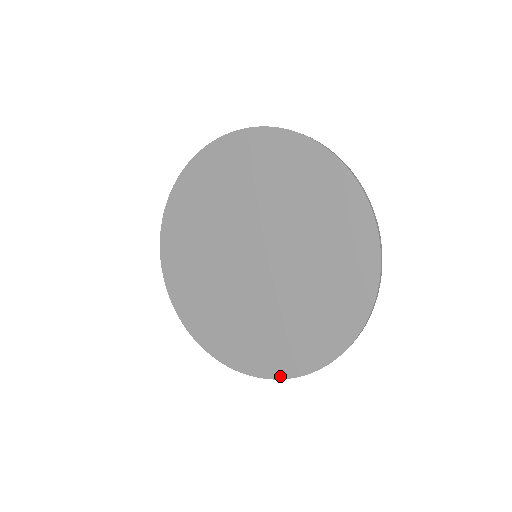
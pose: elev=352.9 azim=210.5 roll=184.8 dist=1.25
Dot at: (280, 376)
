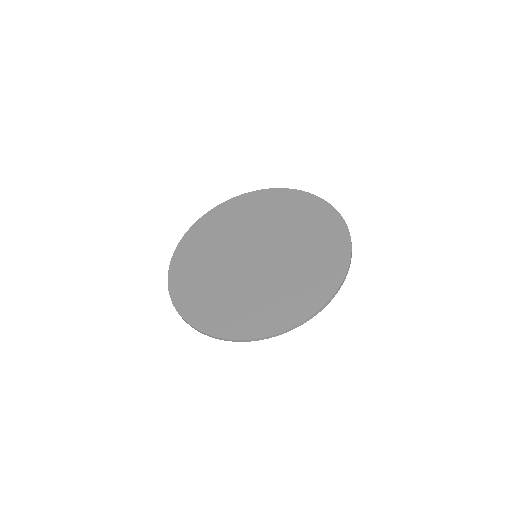
Dot at: (272, 332)
